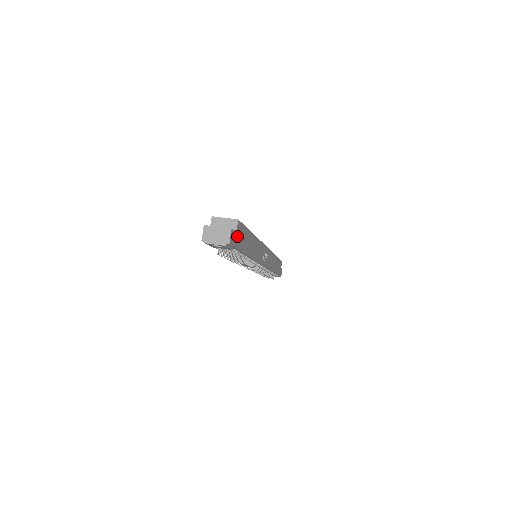
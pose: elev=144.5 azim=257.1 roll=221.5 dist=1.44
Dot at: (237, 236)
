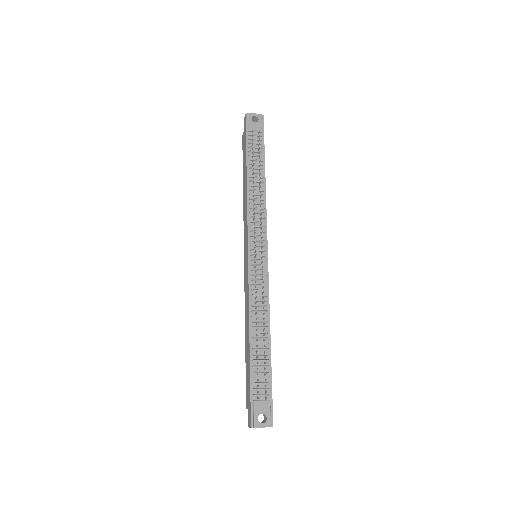
Dot at: occluded
